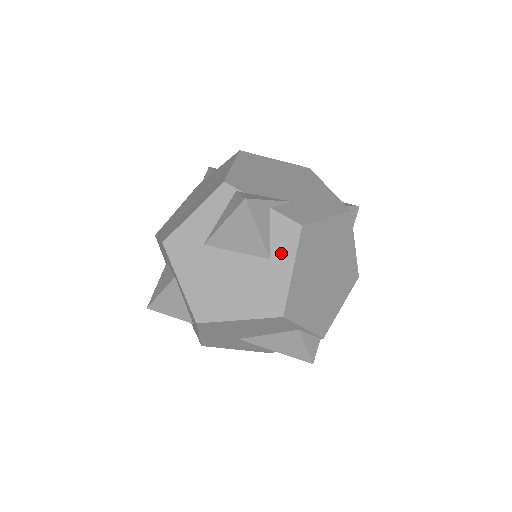
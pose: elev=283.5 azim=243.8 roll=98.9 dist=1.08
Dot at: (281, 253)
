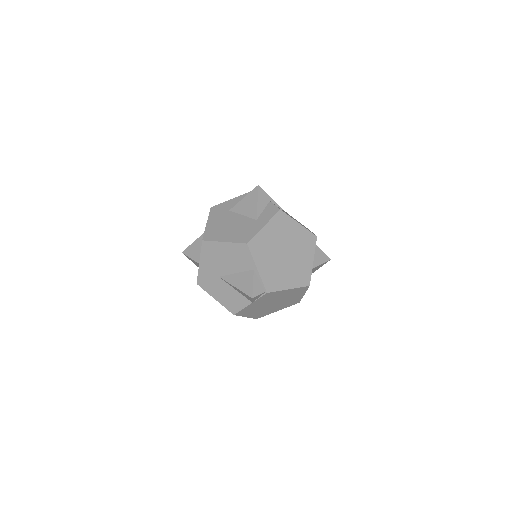
Dot at: (263, 218)
